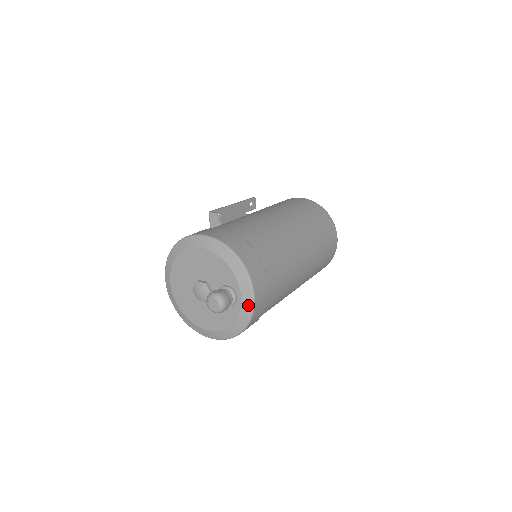
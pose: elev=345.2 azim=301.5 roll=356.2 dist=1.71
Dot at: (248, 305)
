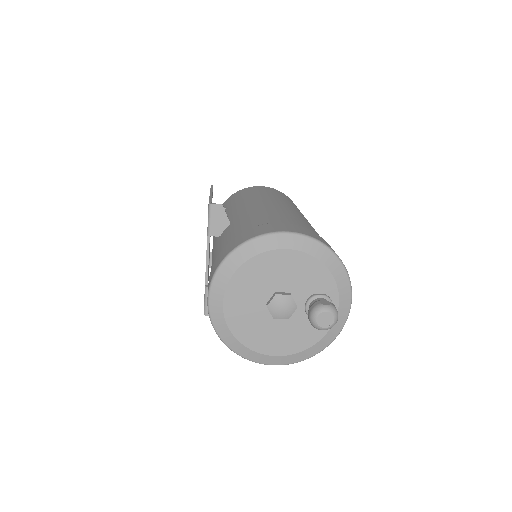
Dot at: (344, 314)
